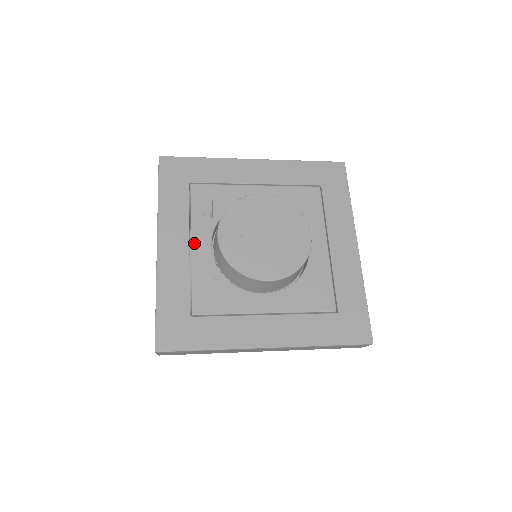
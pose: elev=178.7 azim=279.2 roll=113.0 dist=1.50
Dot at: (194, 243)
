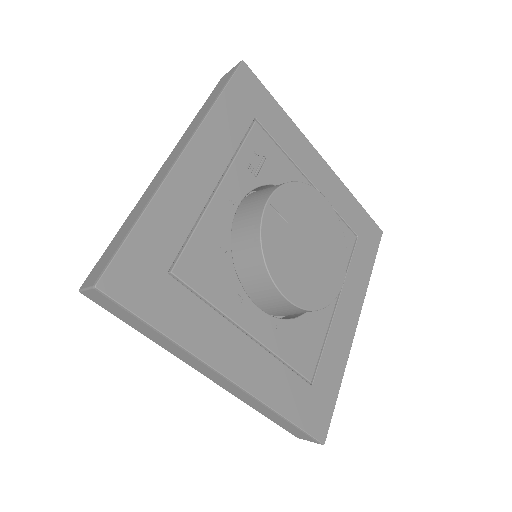
Dot at: (223, 187)
